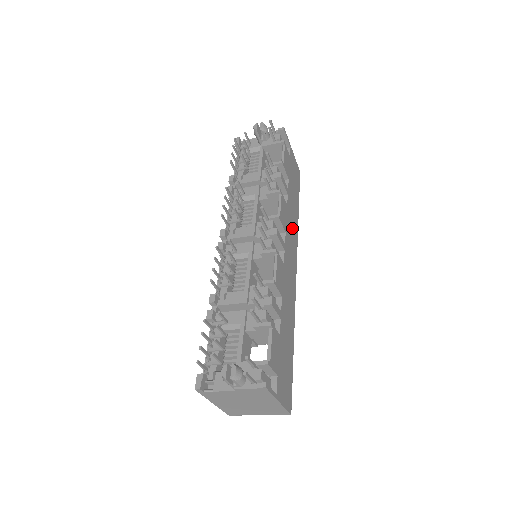
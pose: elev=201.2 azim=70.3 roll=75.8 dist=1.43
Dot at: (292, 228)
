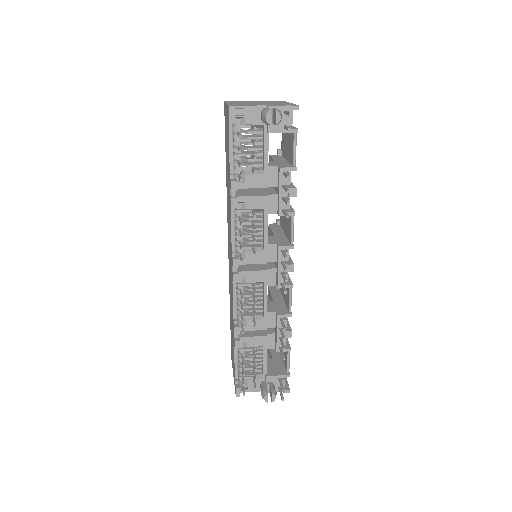
Dot at: occluded
